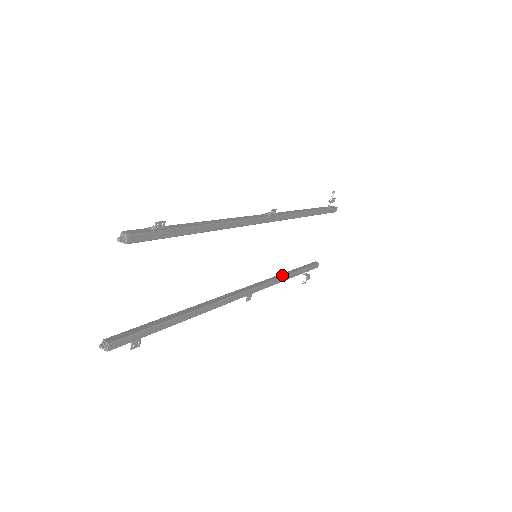
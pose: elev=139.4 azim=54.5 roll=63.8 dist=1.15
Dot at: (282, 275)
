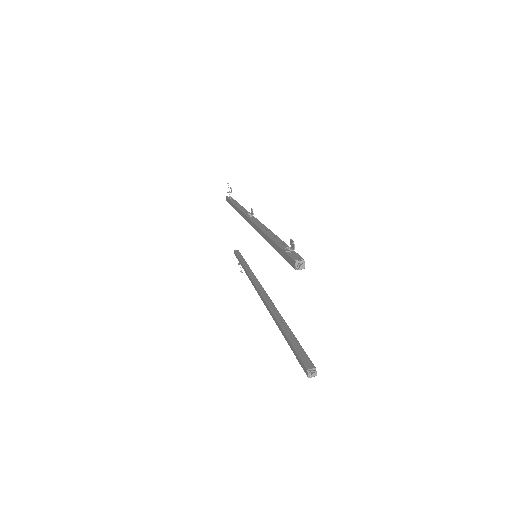
Dot at: (248, 269)
